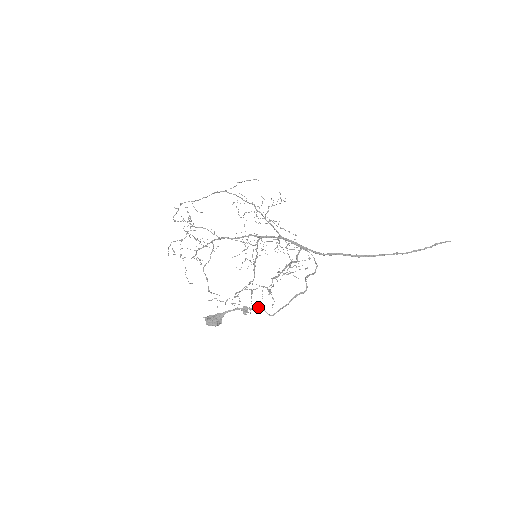
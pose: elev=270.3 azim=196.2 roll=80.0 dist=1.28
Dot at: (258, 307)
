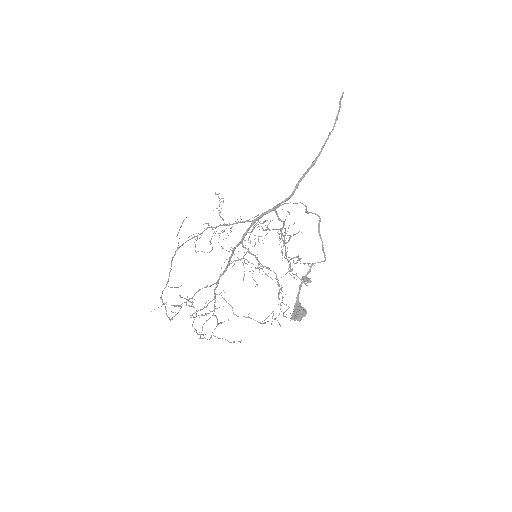
Dot at: (310, 266)
